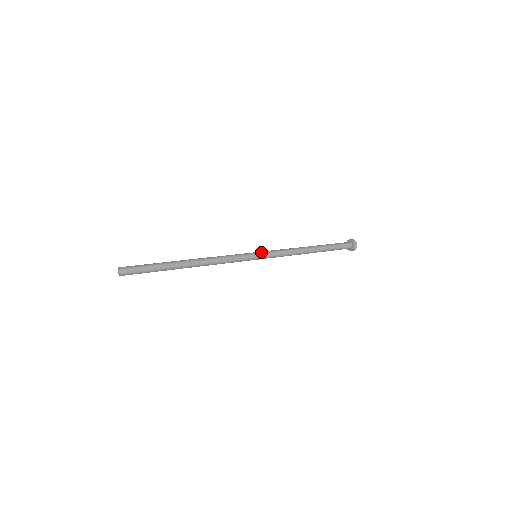
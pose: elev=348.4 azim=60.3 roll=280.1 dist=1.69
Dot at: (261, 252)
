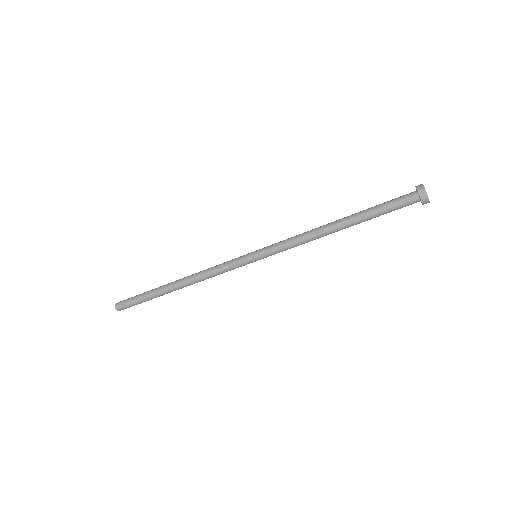
Dot at: (261, 249)
